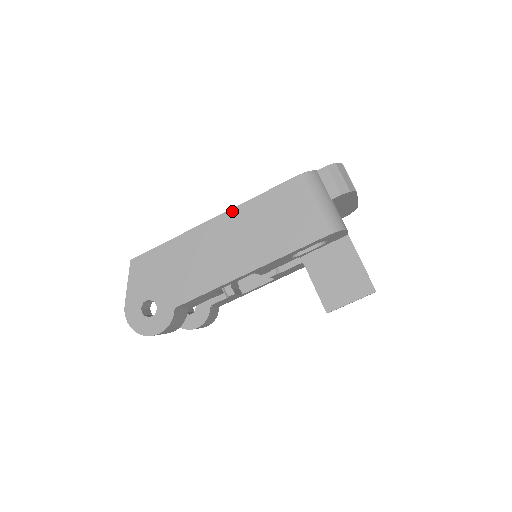
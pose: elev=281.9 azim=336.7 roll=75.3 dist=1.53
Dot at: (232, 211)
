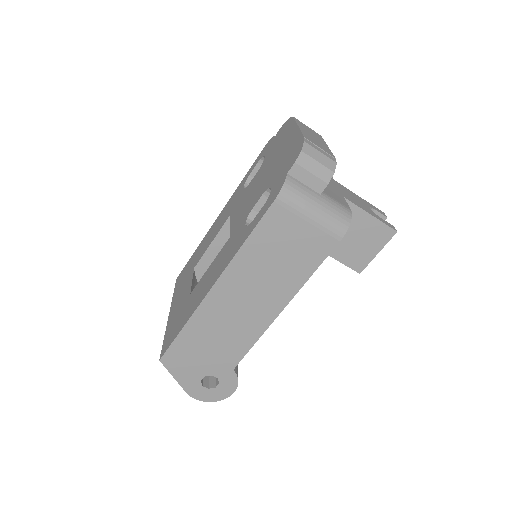
Dot at: (228, 270)
